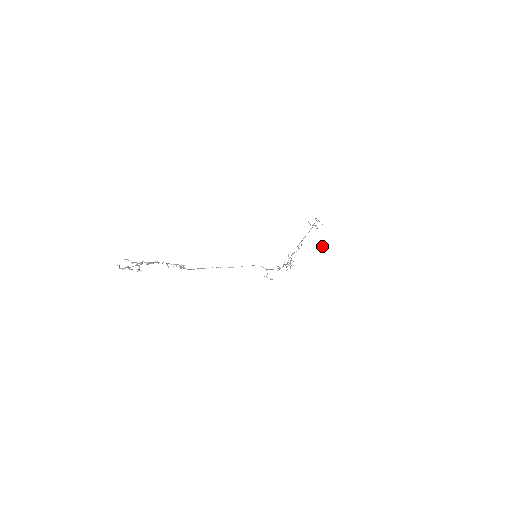
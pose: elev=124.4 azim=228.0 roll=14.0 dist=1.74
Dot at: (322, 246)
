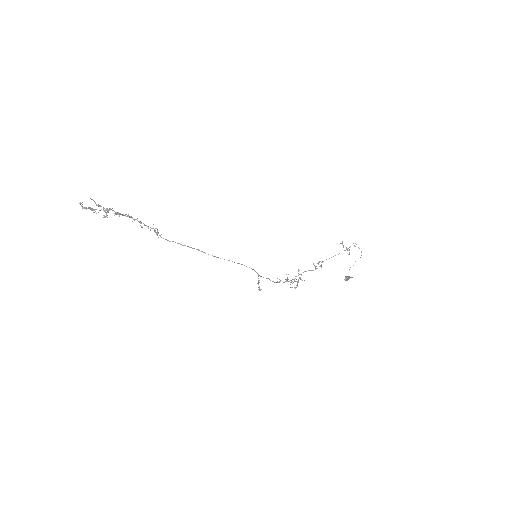
Dot at: (351, 277)
